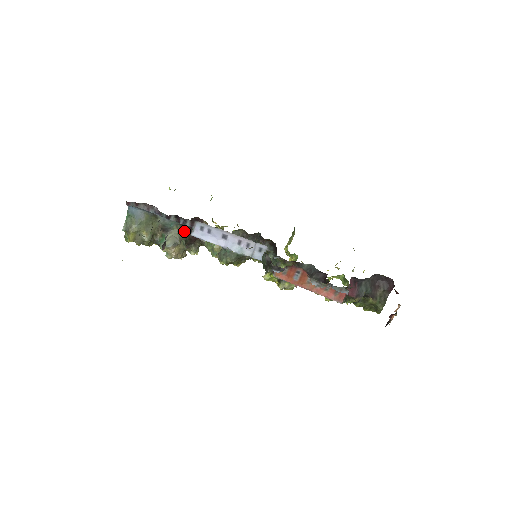
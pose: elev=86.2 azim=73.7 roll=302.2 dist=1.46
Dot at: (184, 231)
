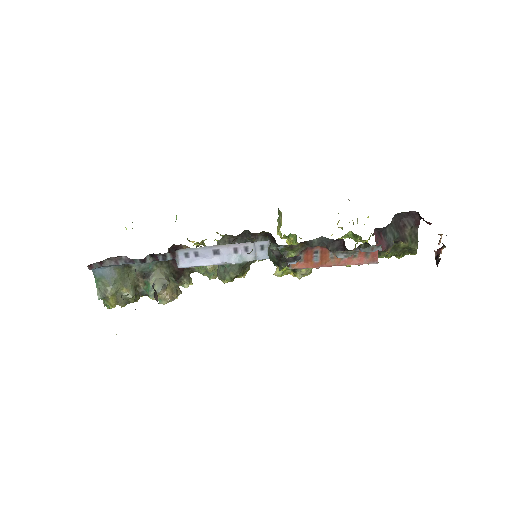
Dot at: (167, 267)
